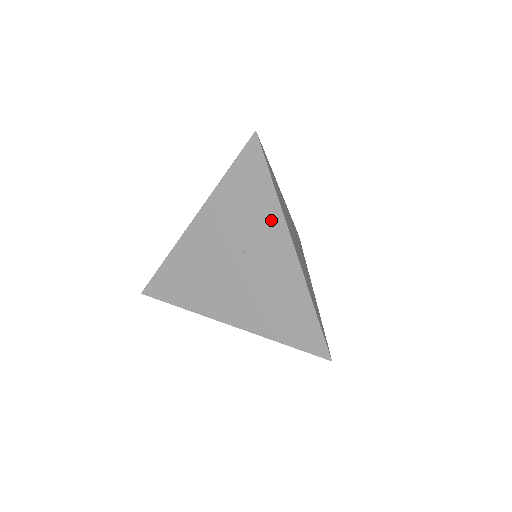
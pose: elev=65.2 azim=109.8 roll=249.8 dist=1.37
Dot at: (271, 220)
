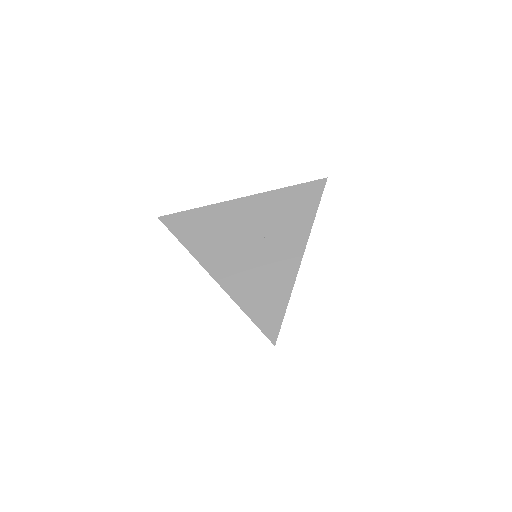
Dot at: (299, 231)
